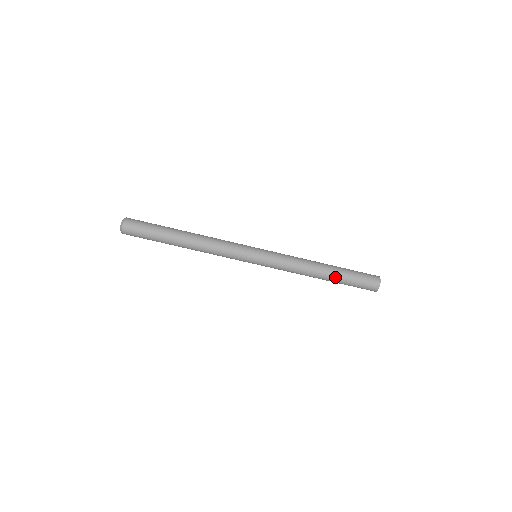
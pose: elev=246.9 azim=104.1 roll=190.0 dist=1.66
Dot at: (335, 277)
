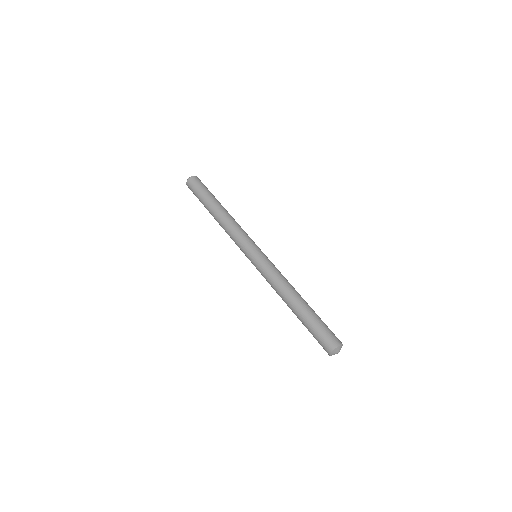
Dot at: (308, 307)
